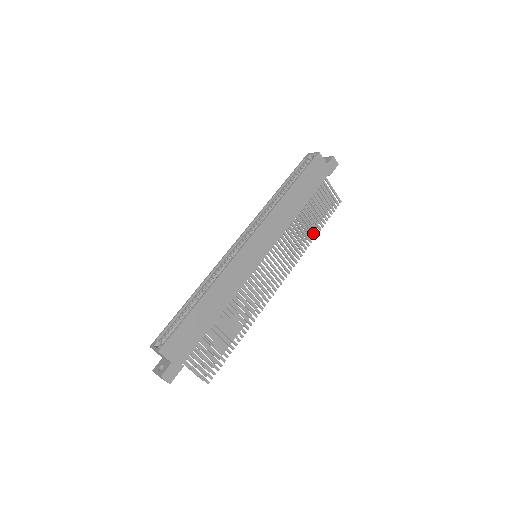
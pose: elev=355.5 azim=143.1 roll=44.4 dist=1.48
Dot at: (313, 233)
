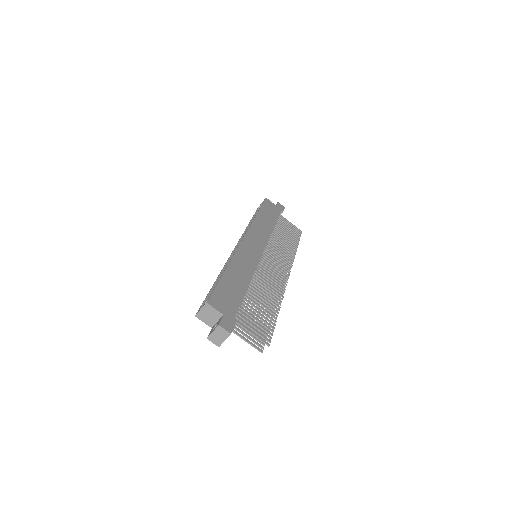
Dot at: (293, 246)
